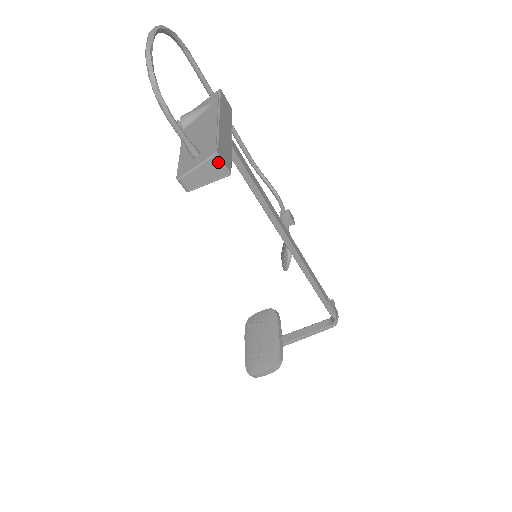
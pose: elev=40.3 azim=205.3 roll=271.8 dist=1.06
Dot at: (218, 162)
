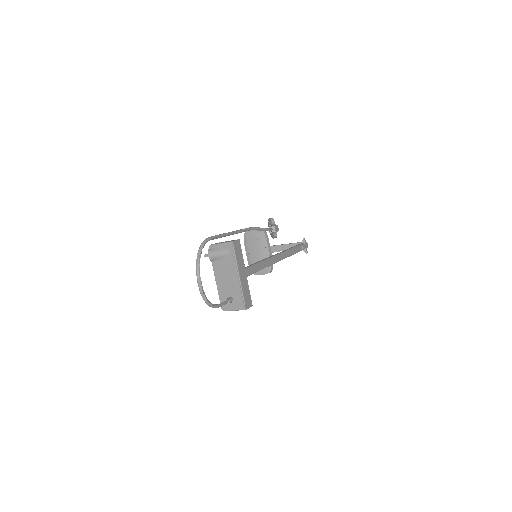
Dot at: (246, 309)
